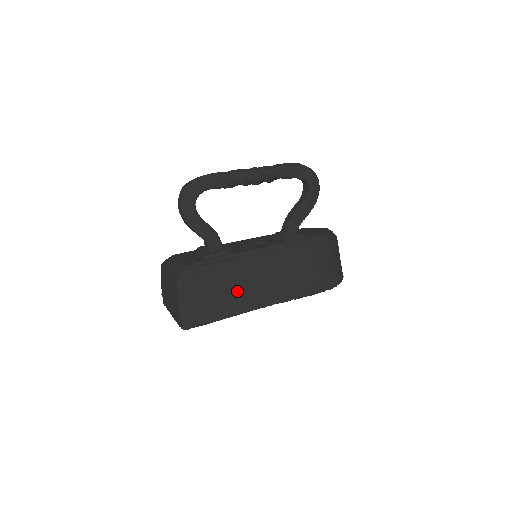
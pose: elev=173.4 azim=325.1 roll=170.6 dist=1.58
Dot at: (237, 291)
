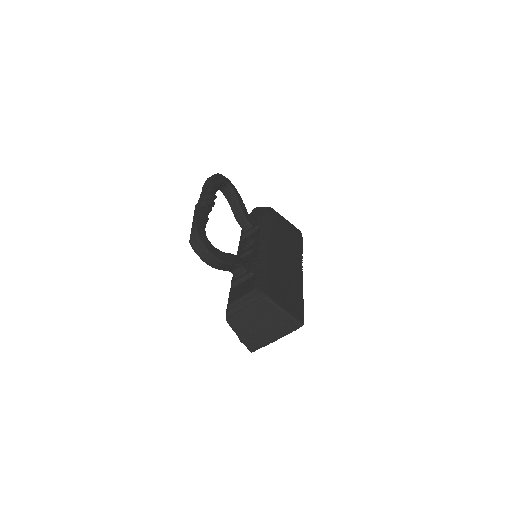
Dot at: (286, 275)
